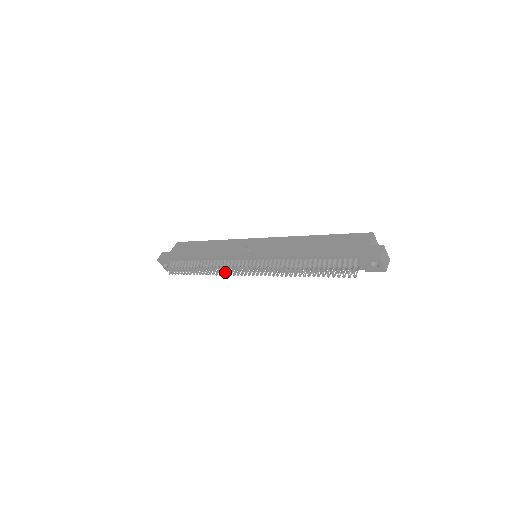
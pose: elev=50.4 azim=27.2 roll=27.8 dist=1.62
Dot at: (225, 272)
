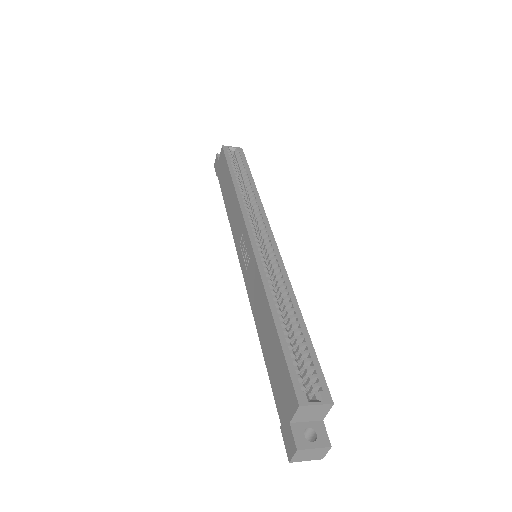
Dot at: occluded
